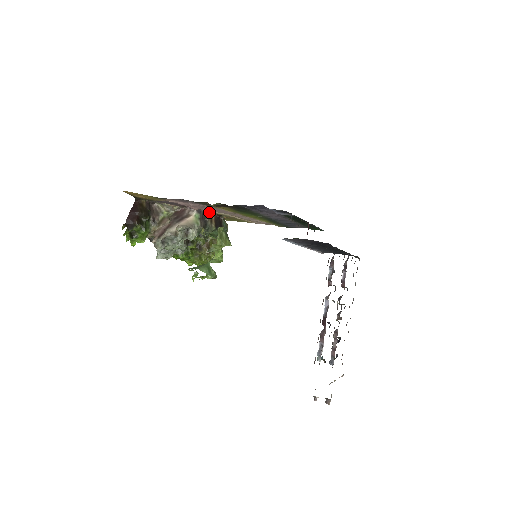
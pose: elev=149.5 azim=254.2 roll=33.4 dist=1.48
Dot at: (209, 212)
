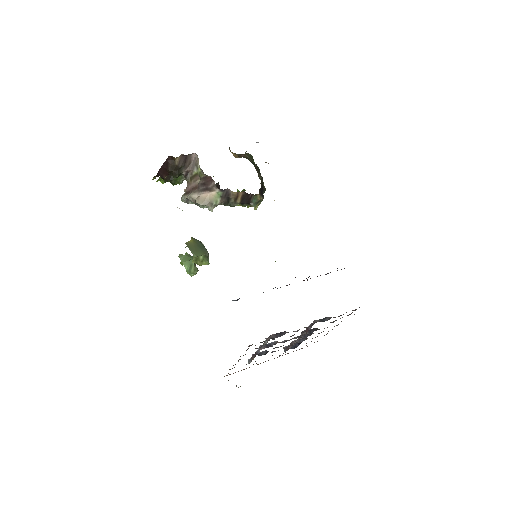
Dot at: (234, 192)
